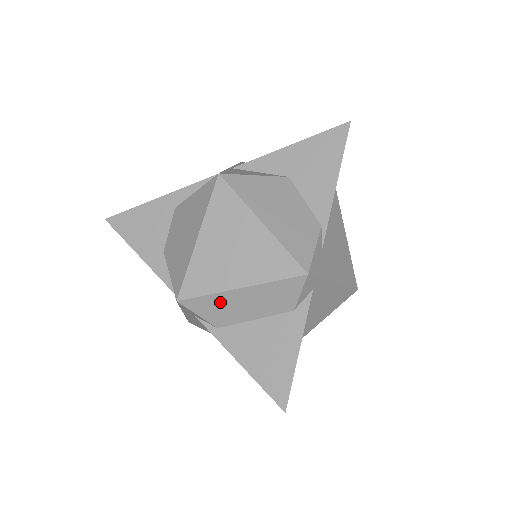
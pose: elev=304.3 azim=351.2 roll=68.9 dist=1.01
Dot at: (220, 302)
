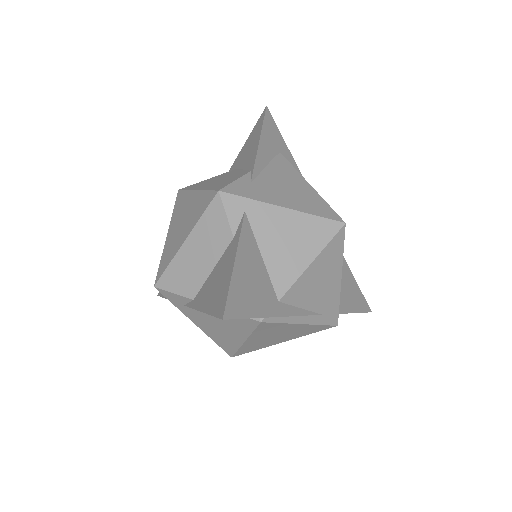
Dot at: (180, 267)
